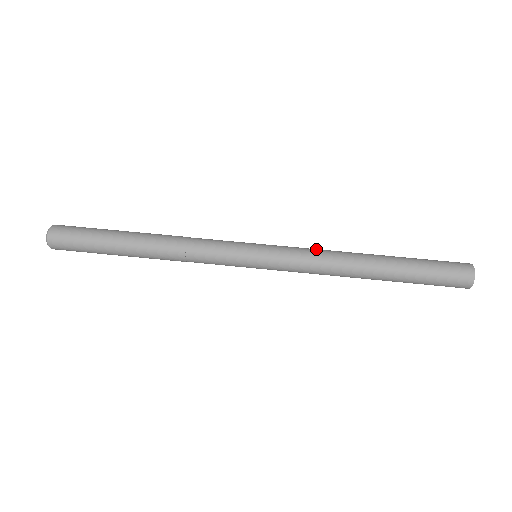
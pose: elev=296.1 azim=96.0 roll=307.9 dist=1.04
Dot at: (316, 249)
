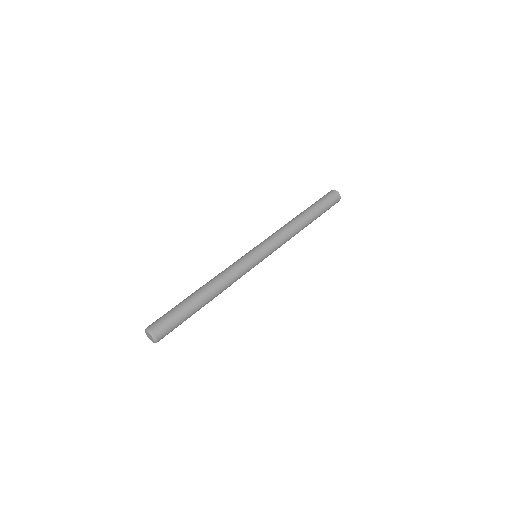
Dot at: (275, 232)
